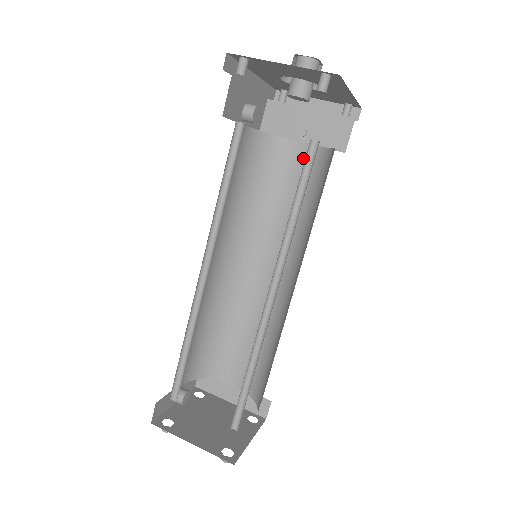
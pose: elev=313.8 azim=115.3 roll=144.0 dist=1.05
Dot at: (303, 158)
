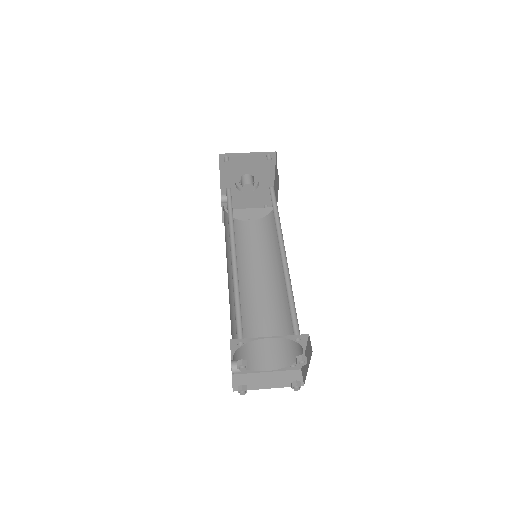
Dot at: (254, 226)
